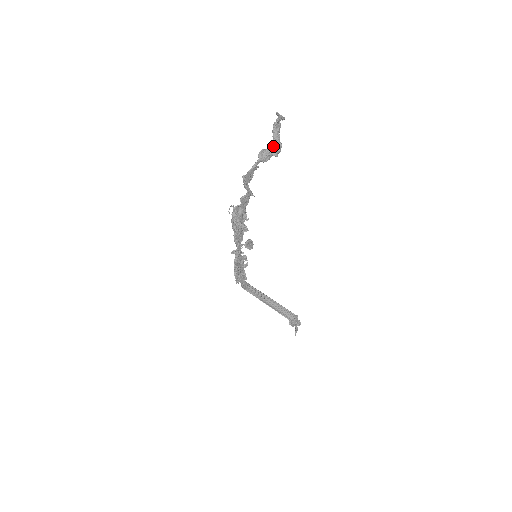
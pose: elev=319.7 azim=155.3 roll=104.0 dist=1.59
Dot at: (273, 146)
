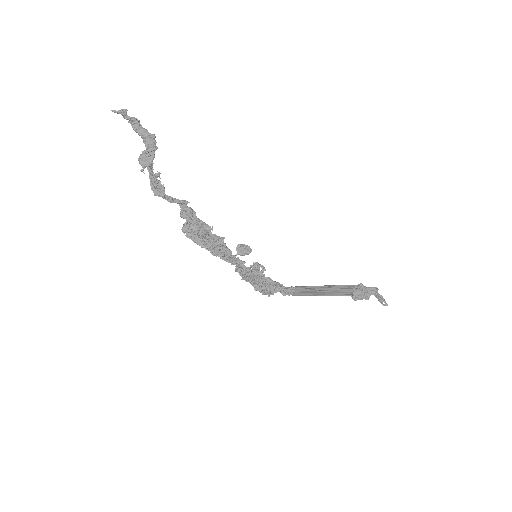
Dot at: (144, 143)
